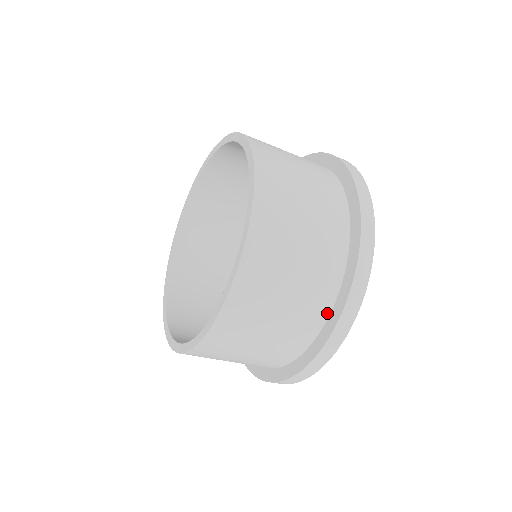
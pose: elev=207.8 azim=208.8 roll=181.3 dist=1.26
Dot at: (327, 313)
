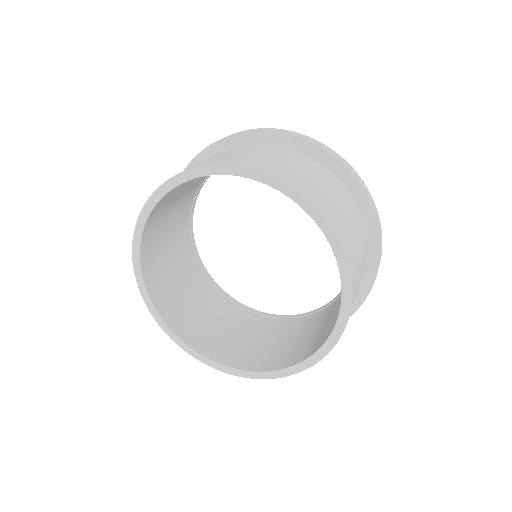
Dot at: occluded
